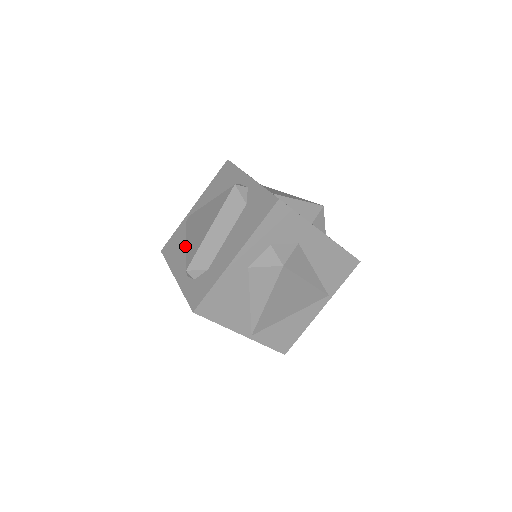
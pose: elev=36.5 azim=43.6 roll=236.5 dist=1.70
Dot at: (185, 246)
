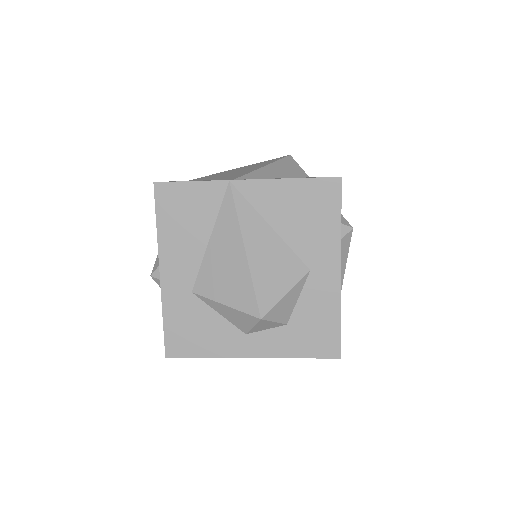
Dot at: occluded
